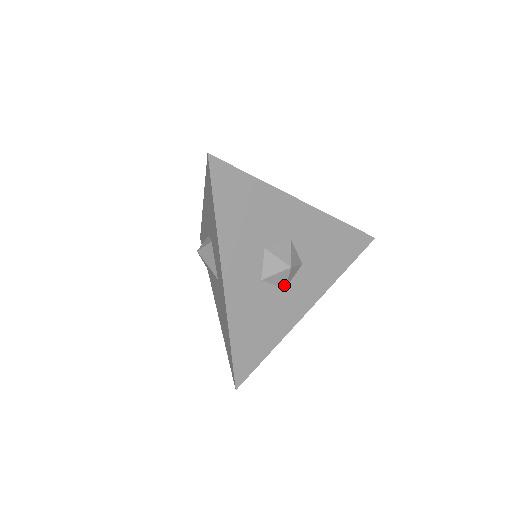
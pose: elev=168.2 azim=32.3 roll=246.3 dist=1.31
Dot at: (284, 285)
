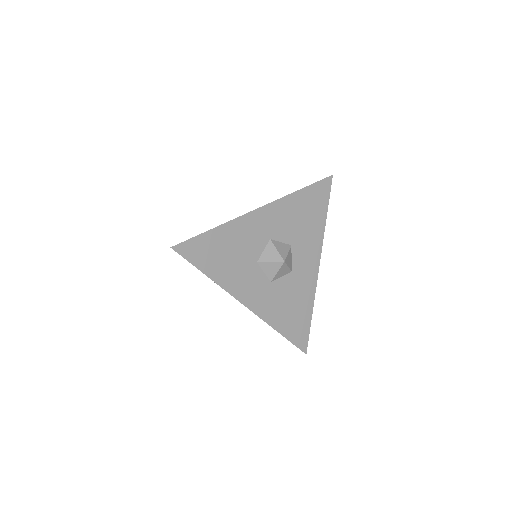
Dot at: (289, 271)
